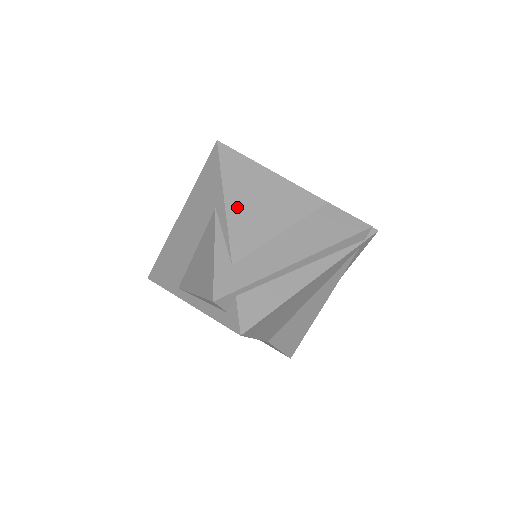
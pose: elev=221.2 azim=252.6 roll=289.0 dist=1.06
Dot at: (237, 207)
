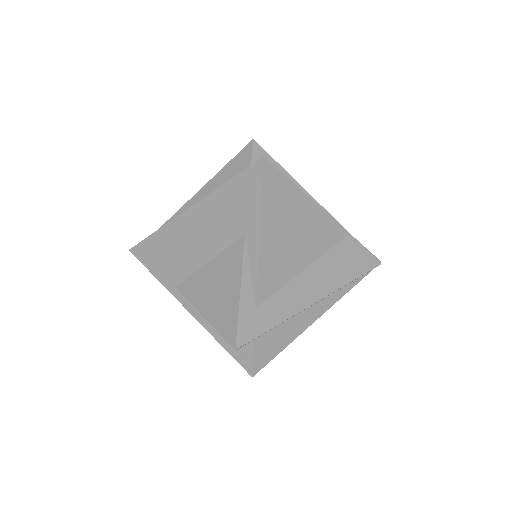
Dot at: (270, 242)
